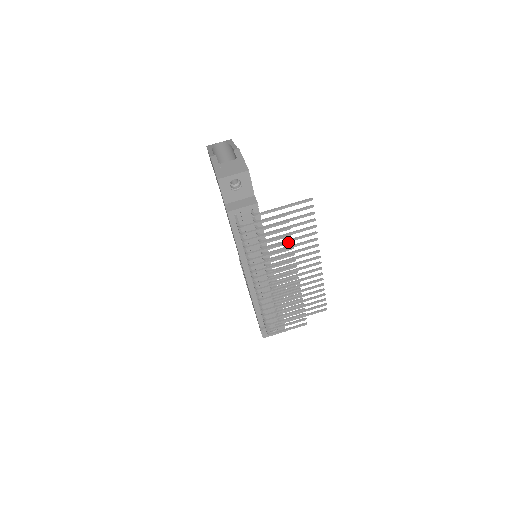
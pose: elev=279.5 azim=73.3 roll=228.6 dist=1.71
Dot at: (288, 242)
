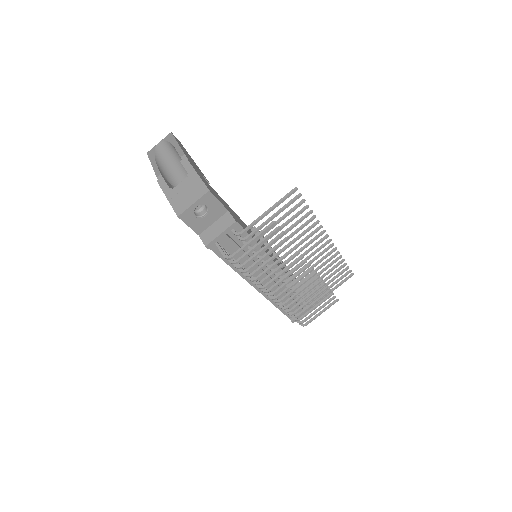
Dot at: (288, 246)
